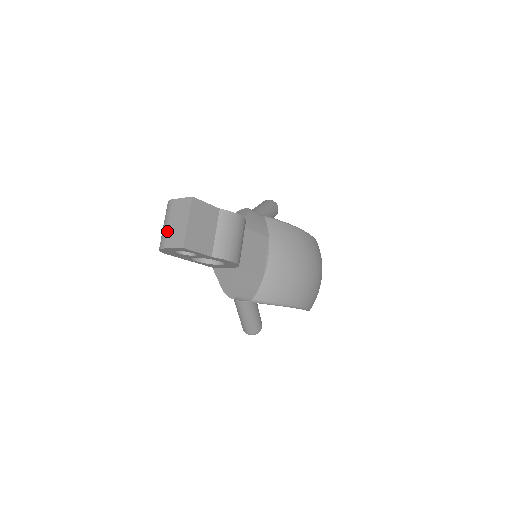
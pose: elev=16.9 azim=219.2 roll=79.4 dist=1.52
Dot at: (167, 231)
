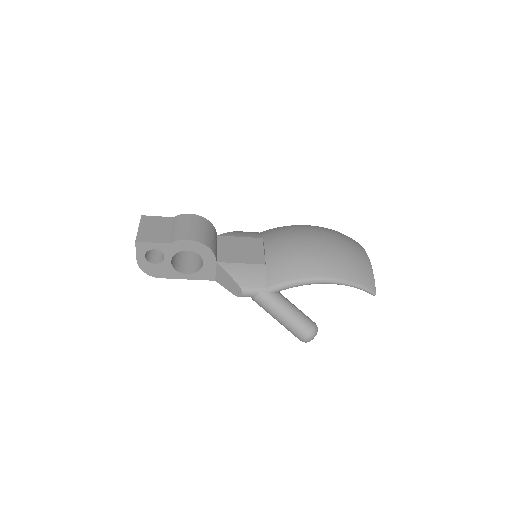
Dot at: occluded
